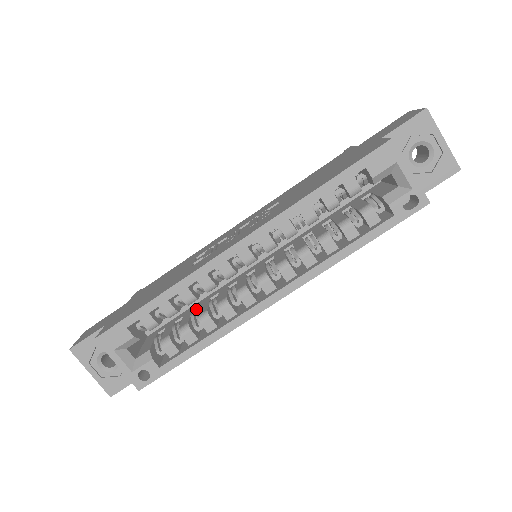
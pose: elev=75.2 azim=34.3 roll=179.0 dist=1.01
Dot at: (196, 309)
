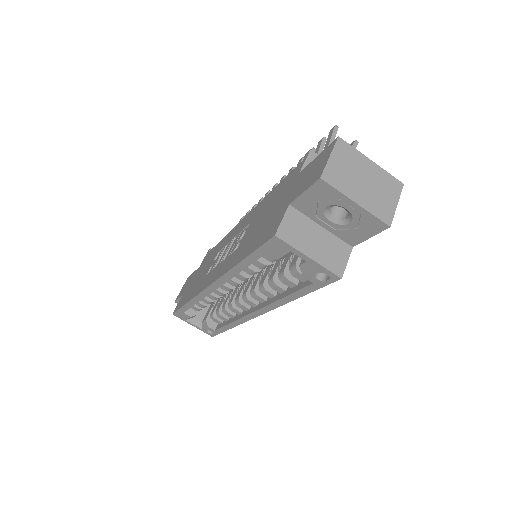
Dot at: occluded
